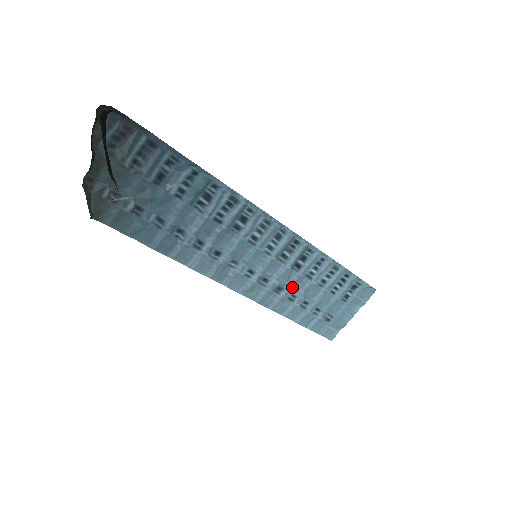
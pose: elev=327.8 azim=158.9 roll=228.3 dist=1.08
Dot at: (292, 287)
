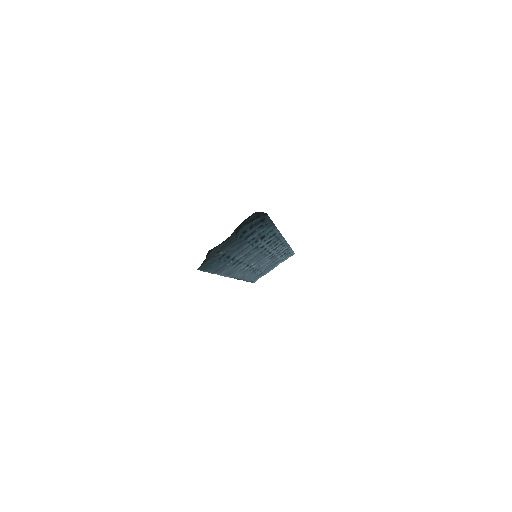
Dot at: (259, 265)
